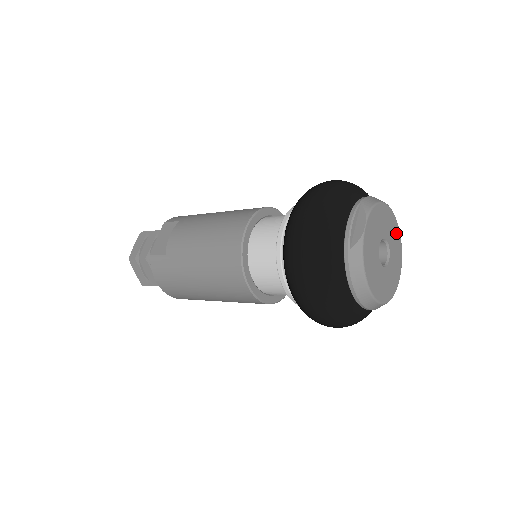
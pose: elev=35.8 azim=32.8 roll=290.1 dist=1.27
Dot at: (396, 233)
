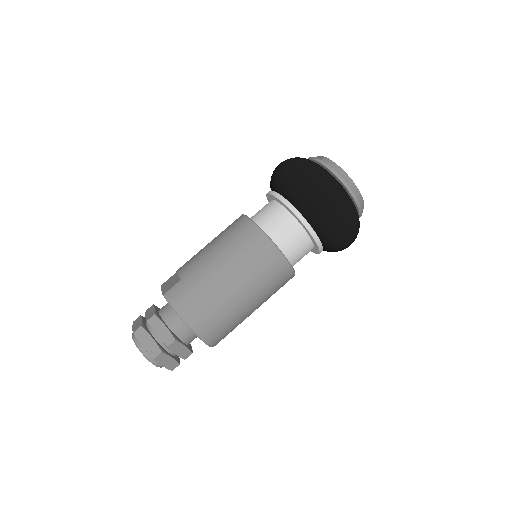
Dot at: occluded
